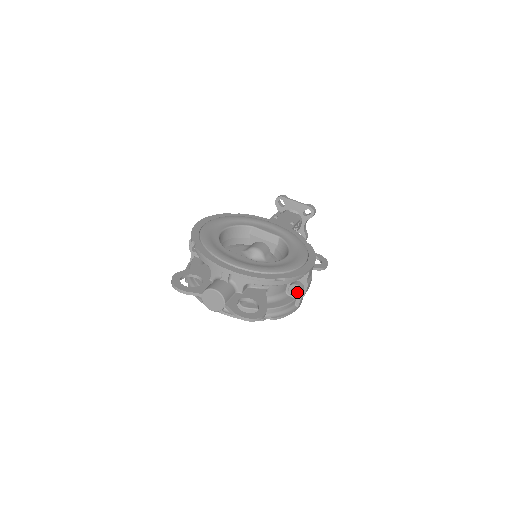
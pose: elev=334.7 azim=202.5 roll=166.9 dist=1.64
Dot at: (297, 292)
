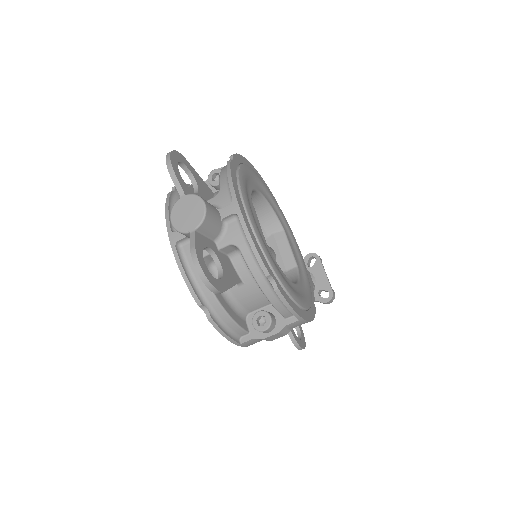
Dot at: (262, 325)
